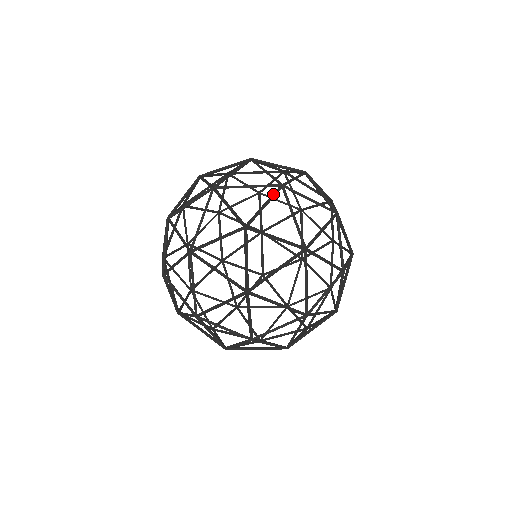
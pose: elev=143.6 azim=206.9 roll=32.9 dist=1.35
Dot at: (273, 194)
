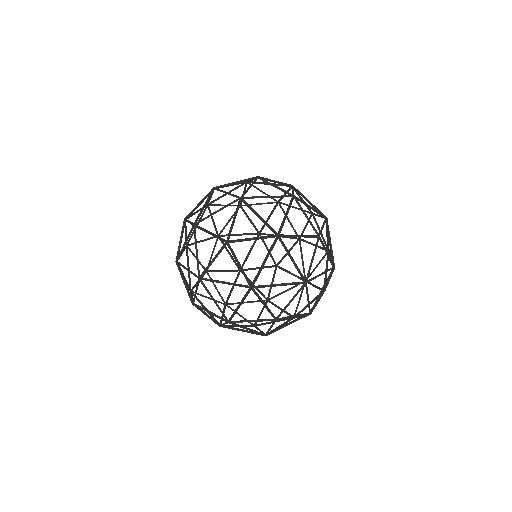
Dot at: (236, 208)
